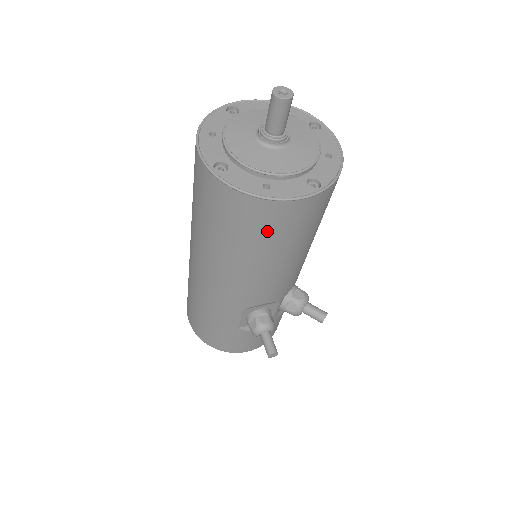
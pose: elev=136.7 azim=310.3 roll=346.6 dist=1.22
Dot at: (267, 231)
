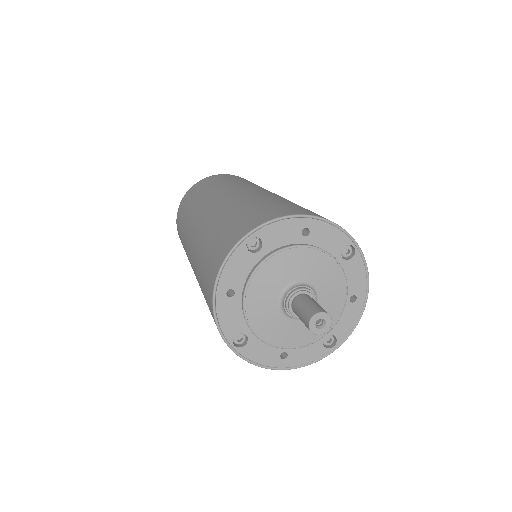
Dot at: occluded
